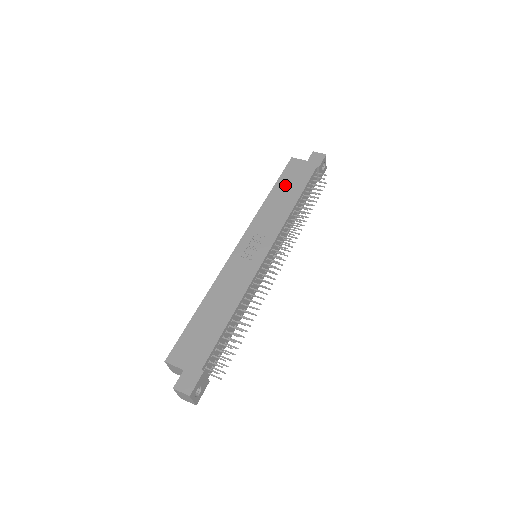
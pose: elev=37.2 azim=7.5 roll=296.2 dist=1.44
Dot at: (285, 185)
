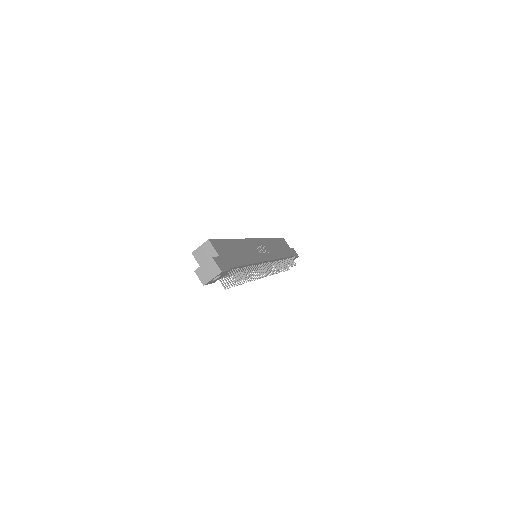
Dot at: (280, 244)
